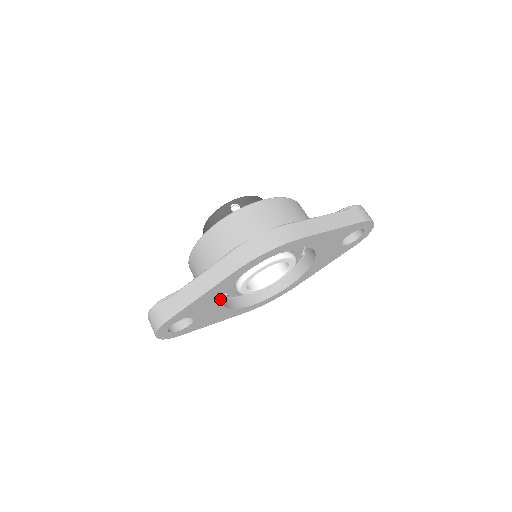
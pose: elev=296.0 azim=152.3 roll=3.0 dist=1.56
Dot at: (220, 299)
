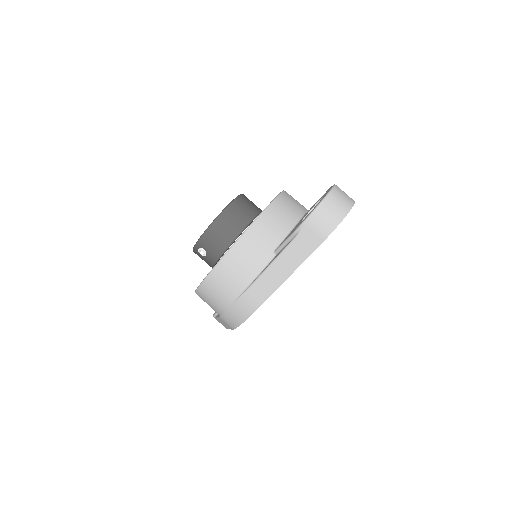
Dot at: occluded
